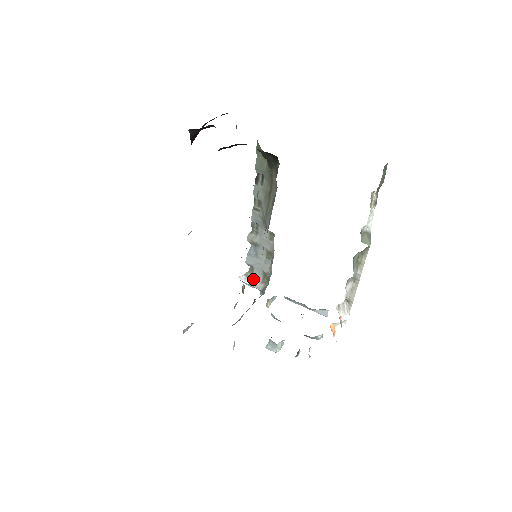
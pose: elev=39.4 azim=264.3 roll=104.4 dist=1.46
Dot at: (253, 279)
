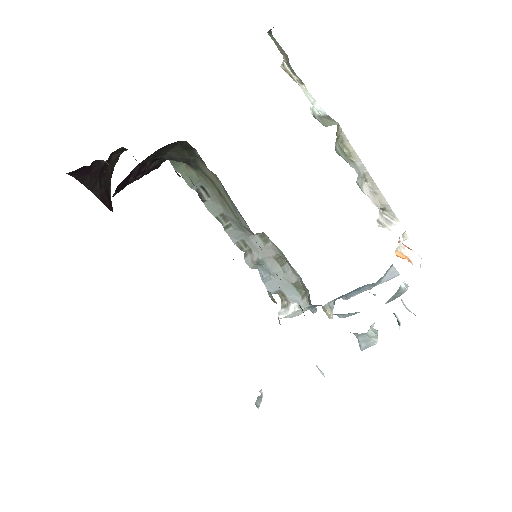
Dot at: (292, 304)
